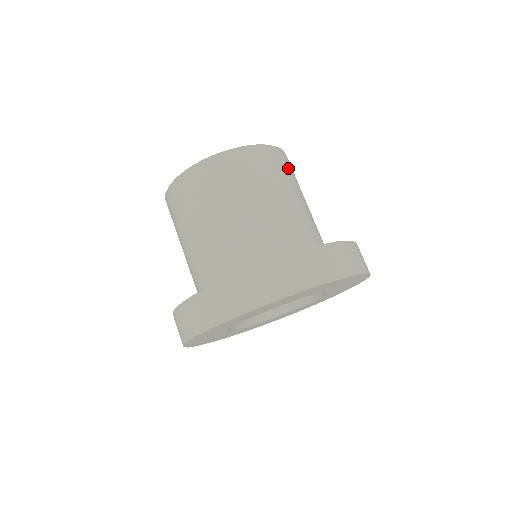
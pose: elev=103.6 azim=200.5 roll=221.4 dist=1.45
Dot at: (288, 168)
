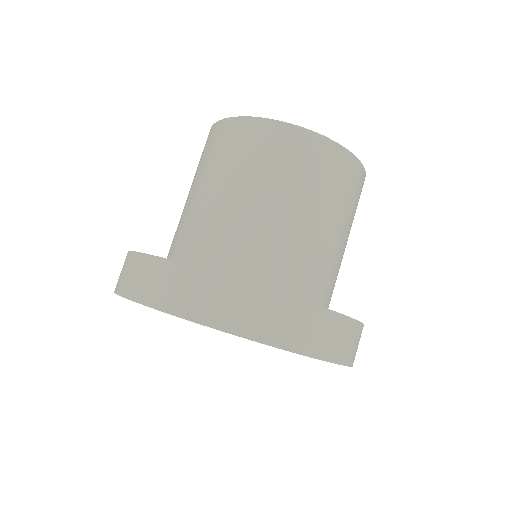
Dot at: occluded
